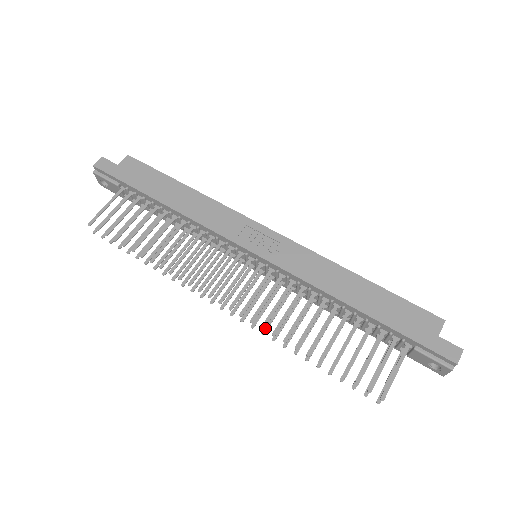
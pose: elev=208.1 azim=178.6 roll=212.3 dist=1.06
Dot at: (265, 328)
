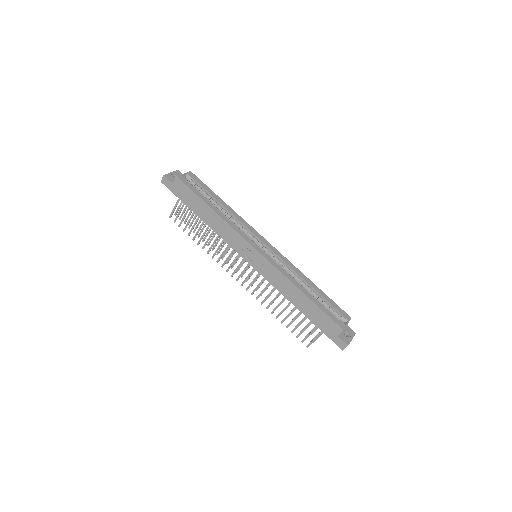
Dot at: (262, 293)
